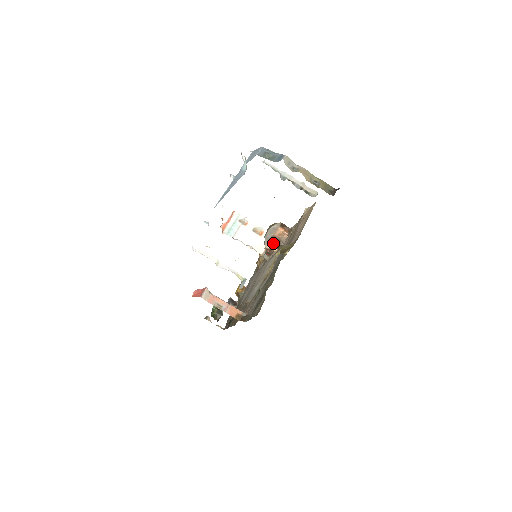
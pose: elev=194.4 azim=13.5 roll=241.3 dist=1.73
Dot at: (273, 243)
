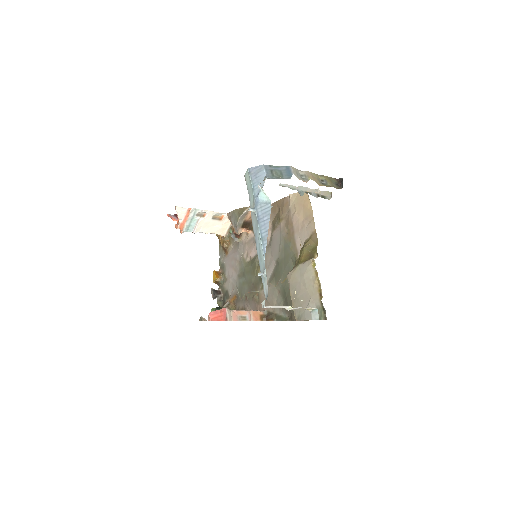
Dot at: (245, 227)
